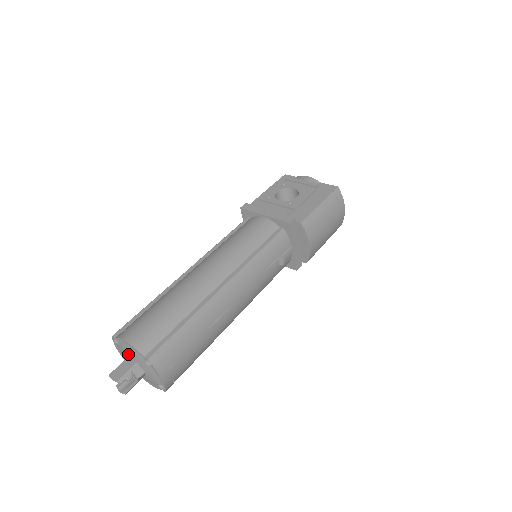
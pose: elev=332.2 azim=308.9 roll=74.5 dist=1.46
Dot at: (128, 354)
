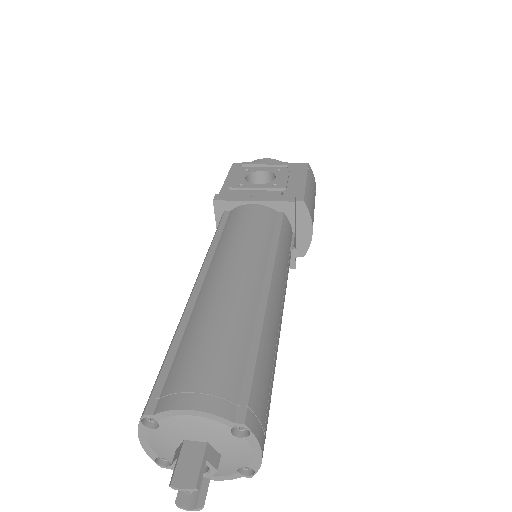
Dot at: (185, 435)
